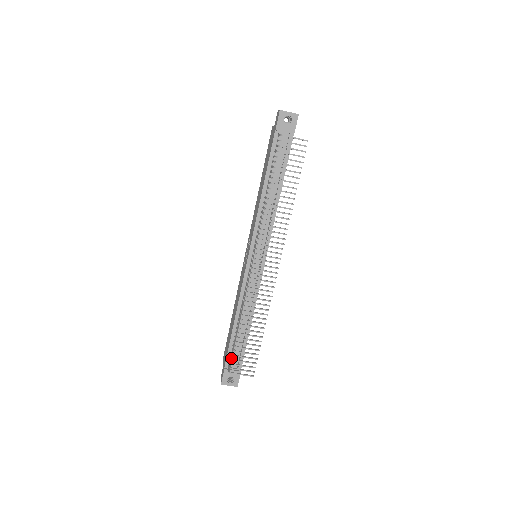
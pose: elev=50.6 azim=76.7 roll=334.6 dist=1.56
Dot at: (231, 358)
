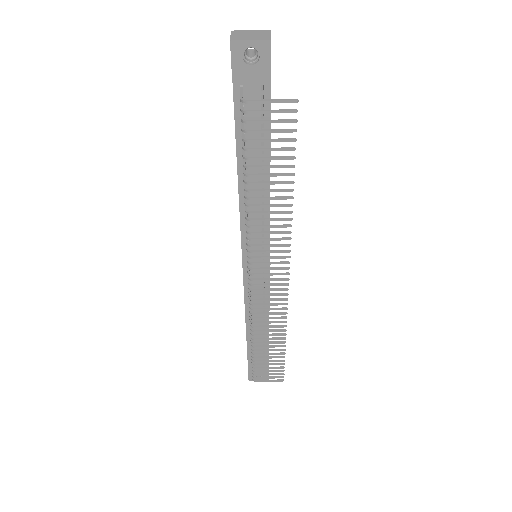
Dot at: occluded
